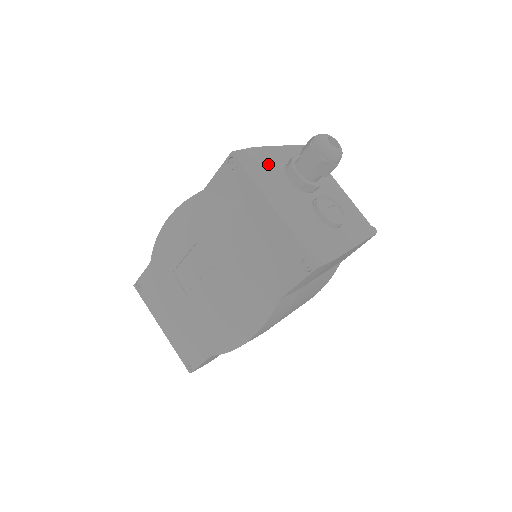
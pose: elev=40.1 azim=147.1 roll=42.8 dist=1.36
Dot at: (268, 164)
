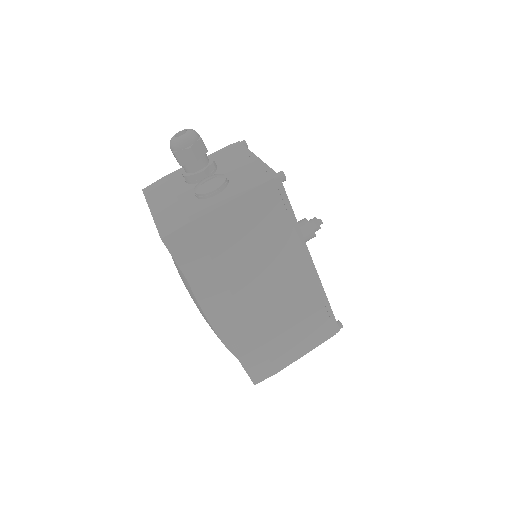
Dot at: (171, 181)
